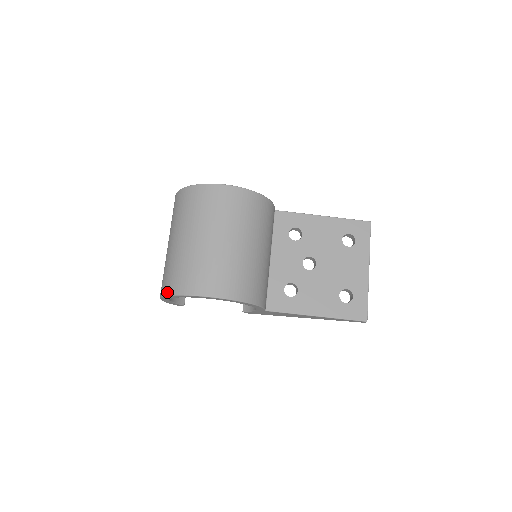
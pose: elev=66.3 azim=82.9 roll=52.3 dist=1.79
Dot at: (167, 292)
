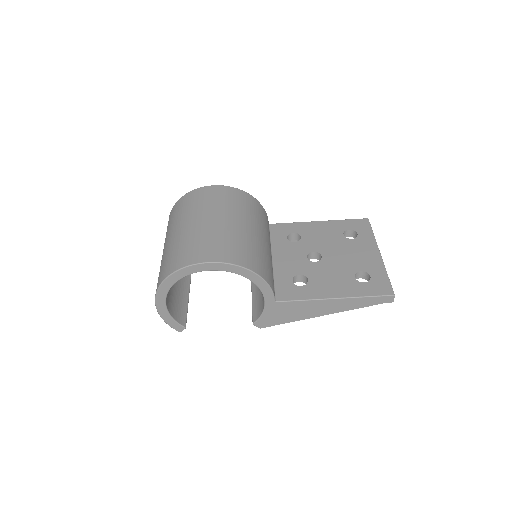
Dot at: (161, 280)
